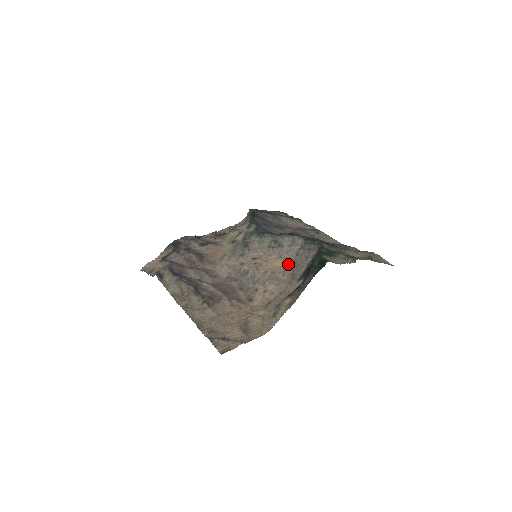
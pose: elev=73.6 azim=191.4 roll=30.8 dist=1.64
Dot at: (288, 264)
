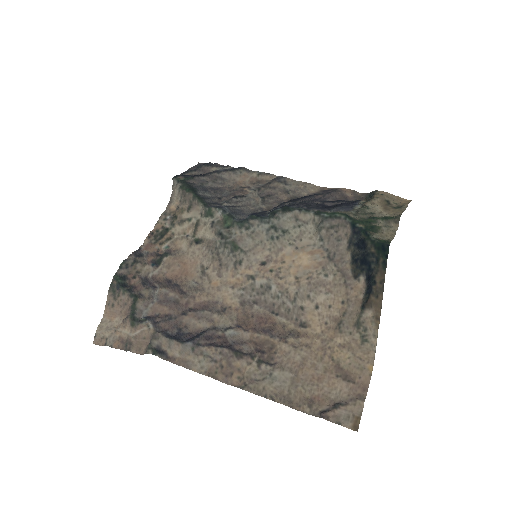
Dot at: (320, 257)
